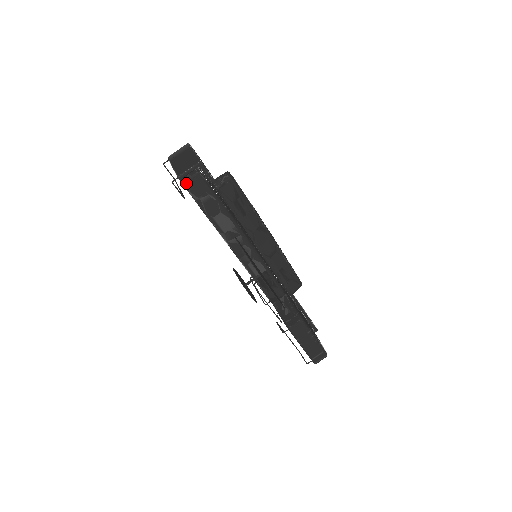
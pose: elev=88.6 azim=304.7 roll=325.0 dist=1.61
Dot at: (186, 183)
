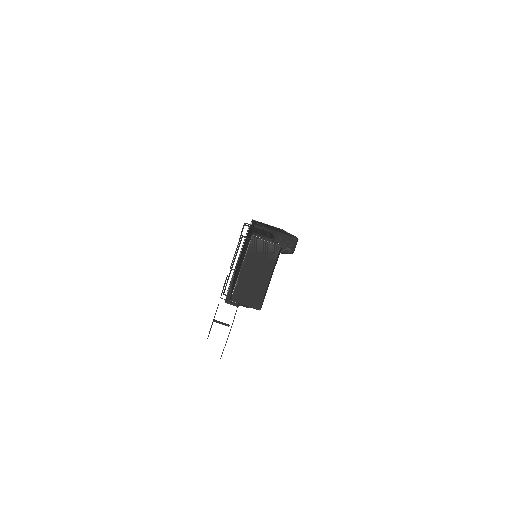
Dot at: occluded
